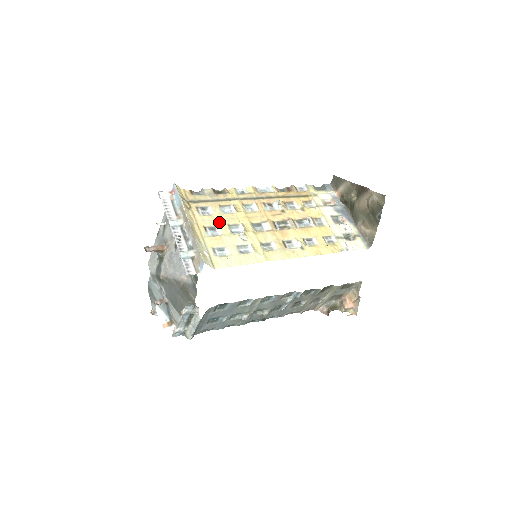
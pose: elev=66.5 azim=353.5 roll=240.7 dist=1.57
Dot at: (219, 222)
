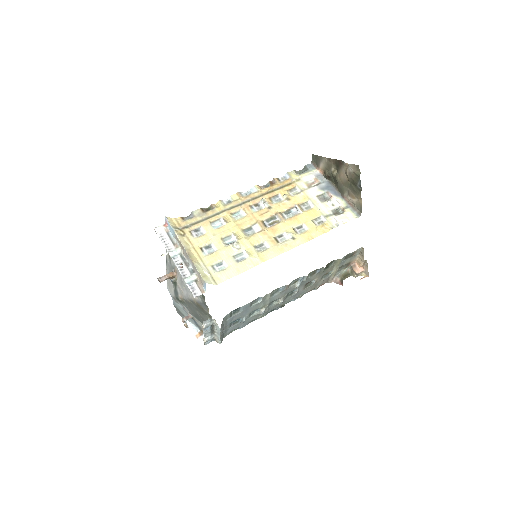
Dot at: (213, 239)
